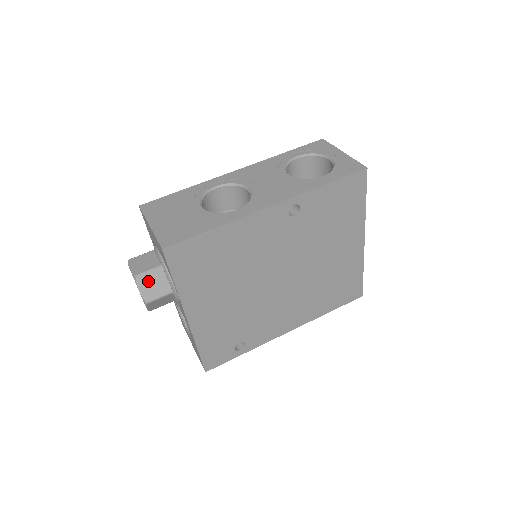
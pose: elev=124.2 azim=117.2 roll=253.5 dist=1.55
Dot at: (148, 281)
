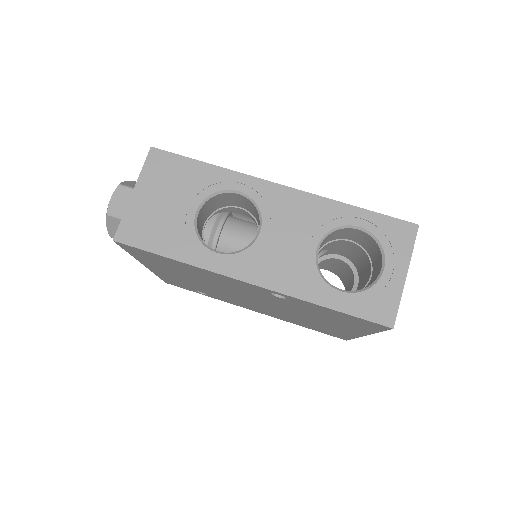
Dot at: (118, 225)
